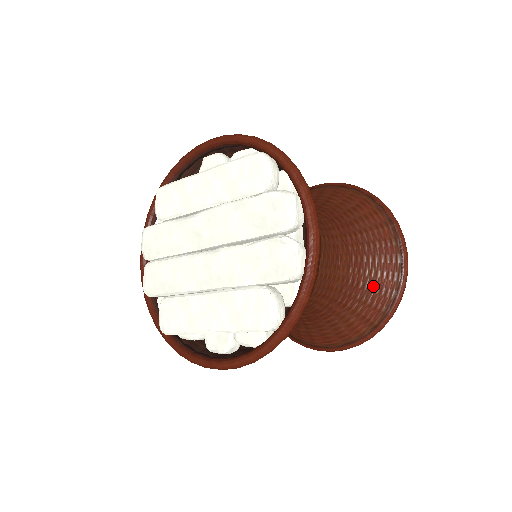
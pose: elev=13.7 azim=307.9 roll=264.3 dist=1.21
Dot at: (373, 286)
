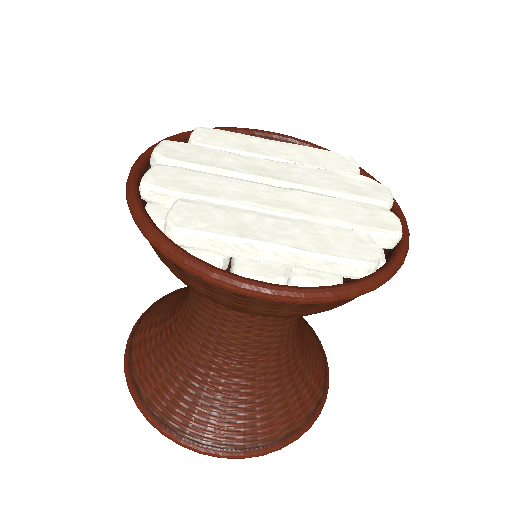
Dot at: (306, 380)
